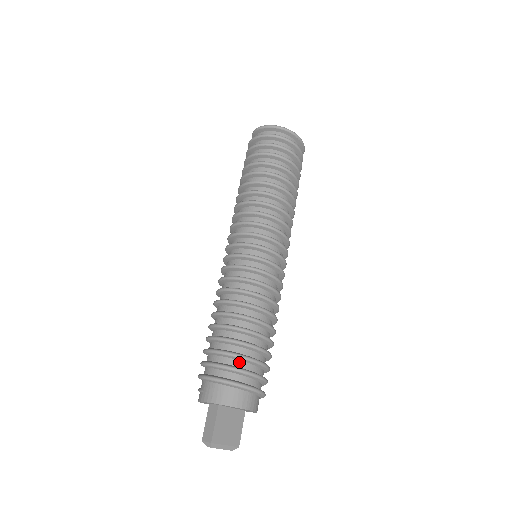
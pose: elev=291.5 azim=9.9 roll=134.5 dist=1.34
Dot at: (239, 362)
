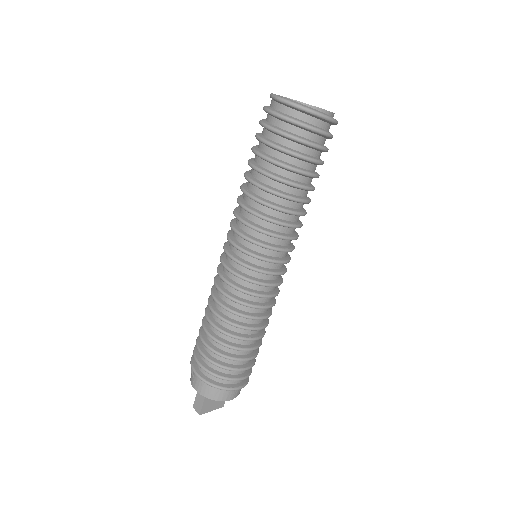
Dot at: (226, 370)
